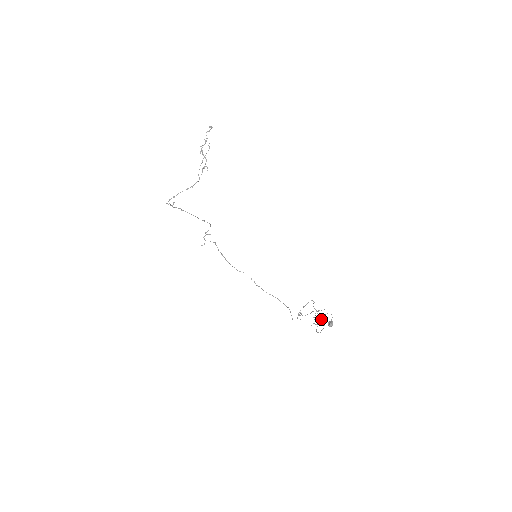
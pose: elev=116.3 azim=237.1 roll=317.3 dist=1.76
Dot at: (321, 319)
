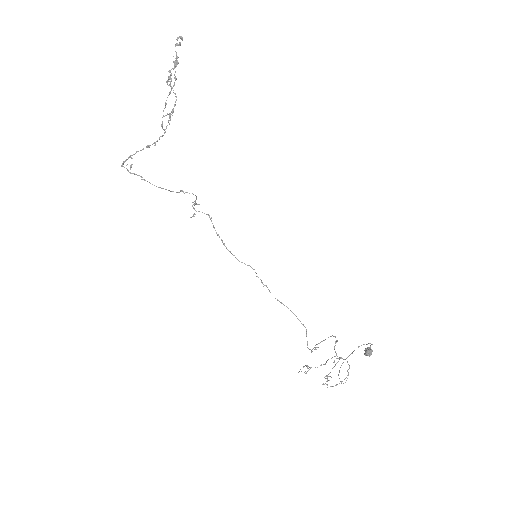
Dot at: (350, 354)
